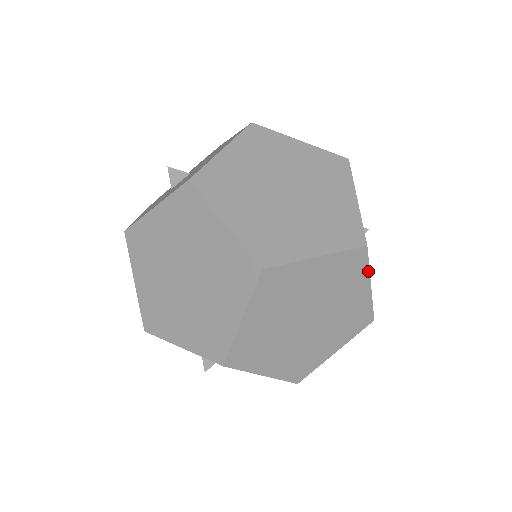
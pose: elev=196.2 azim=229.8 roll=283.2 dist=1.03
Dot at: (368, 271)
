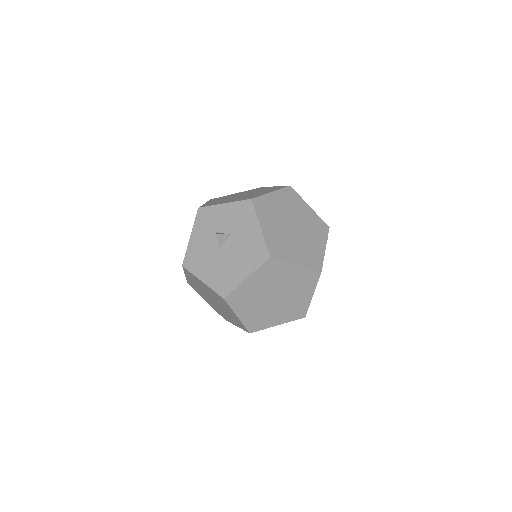
Dot at: (326, 240)
